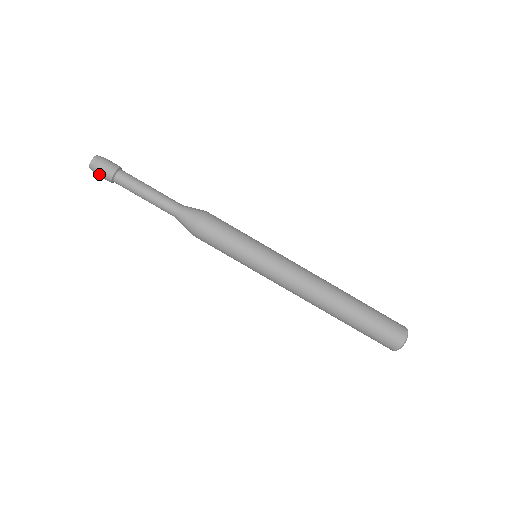
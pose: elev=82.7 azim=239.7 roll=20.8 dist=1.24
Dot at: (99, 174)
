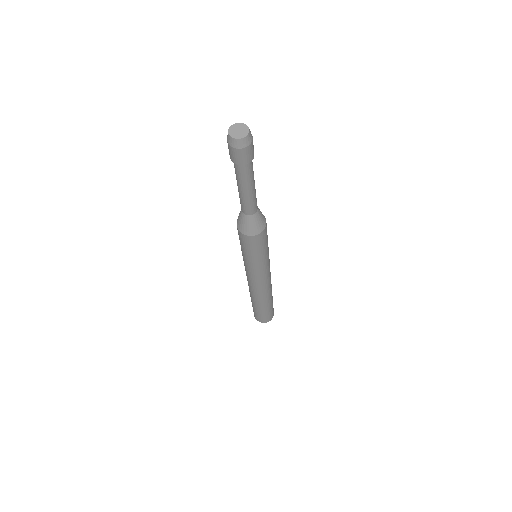
Dot at: (229, 147)
